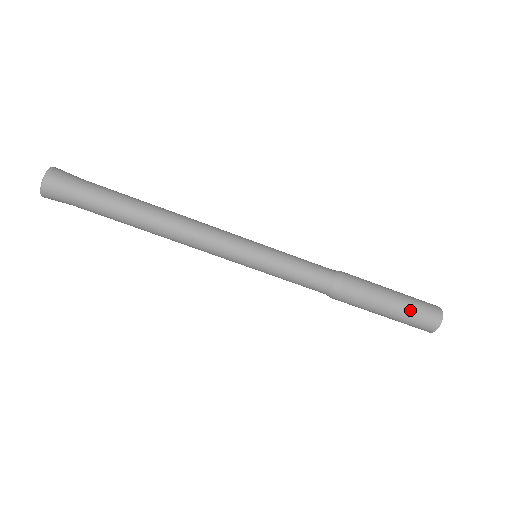
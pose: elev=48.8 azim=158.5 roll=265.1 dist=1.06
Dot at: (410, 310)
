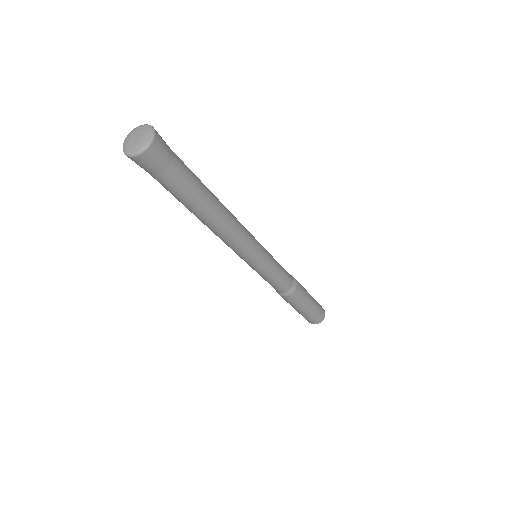
Dot at: (315, 310)
